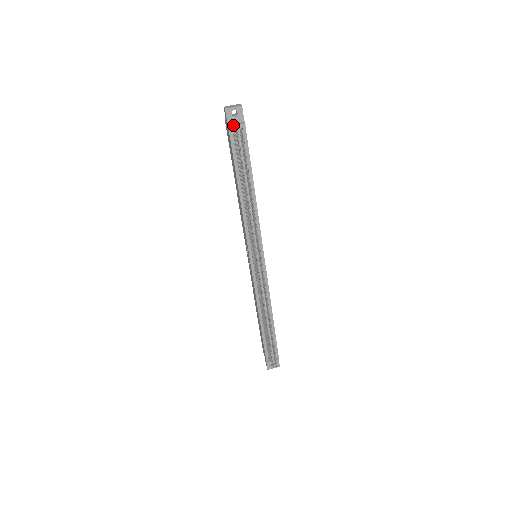
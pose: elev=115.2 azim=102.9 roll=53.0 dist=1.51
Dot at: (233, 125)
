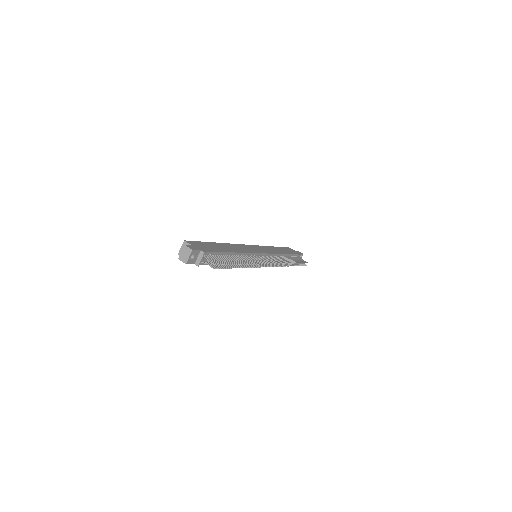
Dot at: (199, 263)
